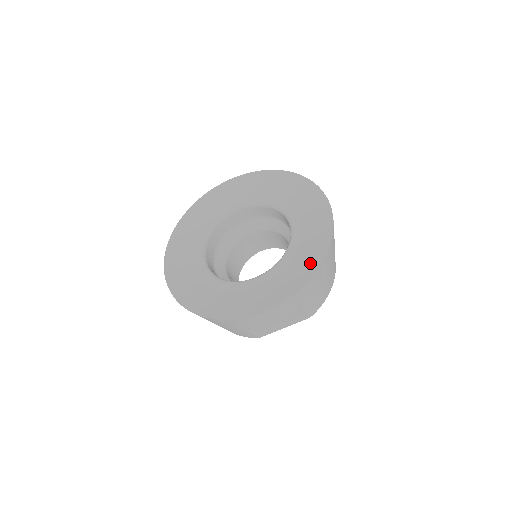
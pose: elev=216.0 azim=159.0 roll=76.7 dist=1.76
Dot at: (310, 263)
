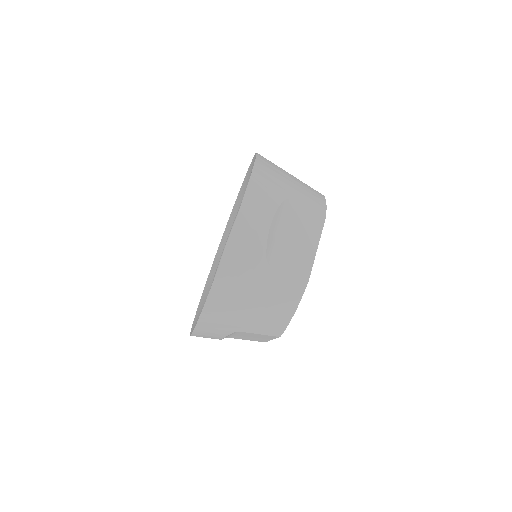
Dot at: occluded
